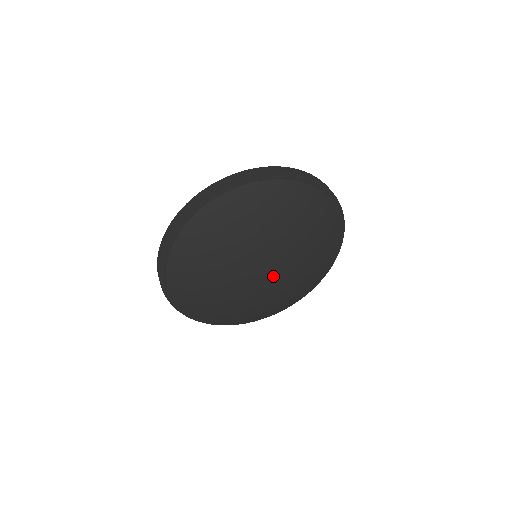
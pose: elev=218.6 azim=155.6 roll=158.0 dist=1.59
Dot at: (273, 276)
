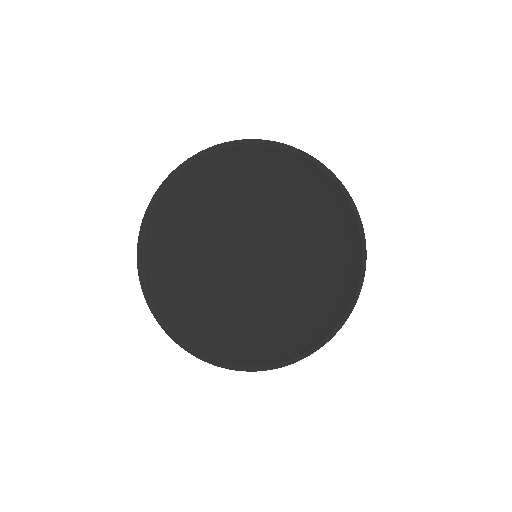
Dot at: (273, 260)
